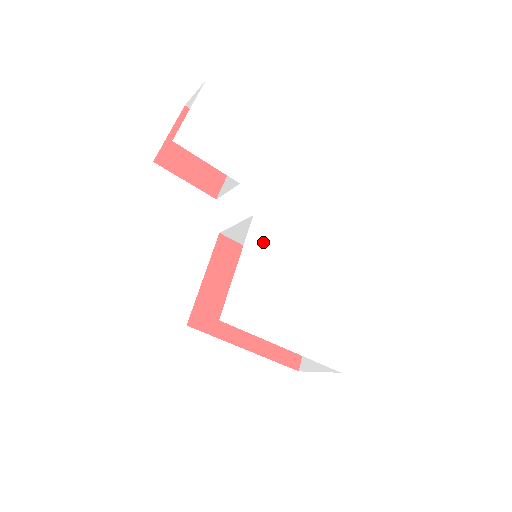
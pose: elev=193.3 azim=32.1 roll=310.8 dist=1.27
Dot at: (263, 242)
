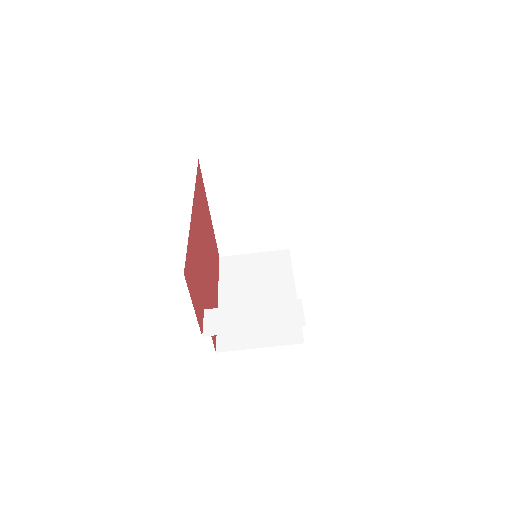
Dot at: occluded
